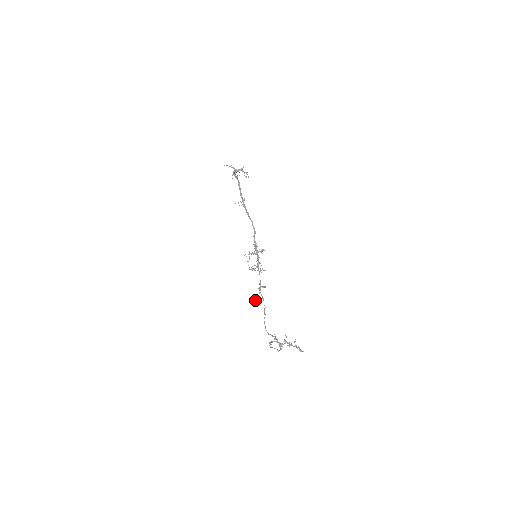
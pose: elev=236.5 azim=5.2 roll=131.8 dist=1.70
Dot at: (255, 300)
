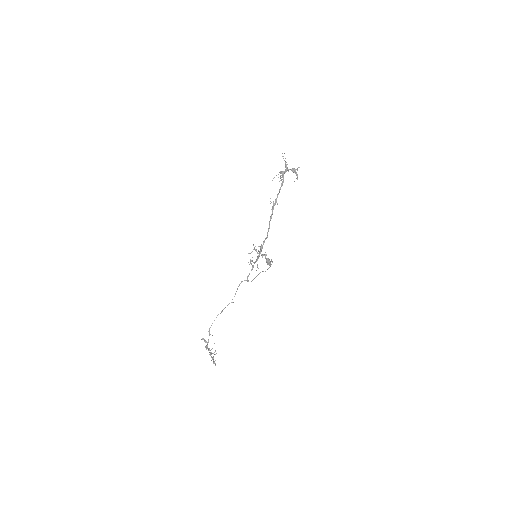
Dot at: (266, 261)
